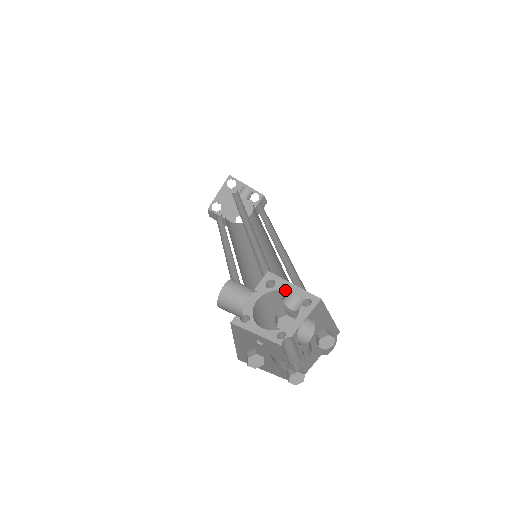
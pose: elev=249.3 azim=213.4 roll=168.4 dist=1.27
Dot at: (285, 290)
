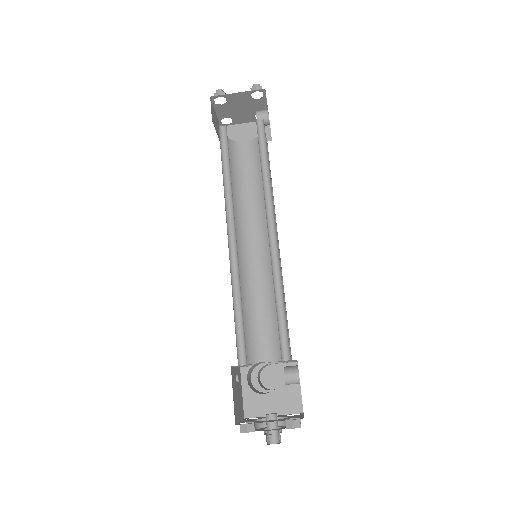
Dot at: (288, 361)
